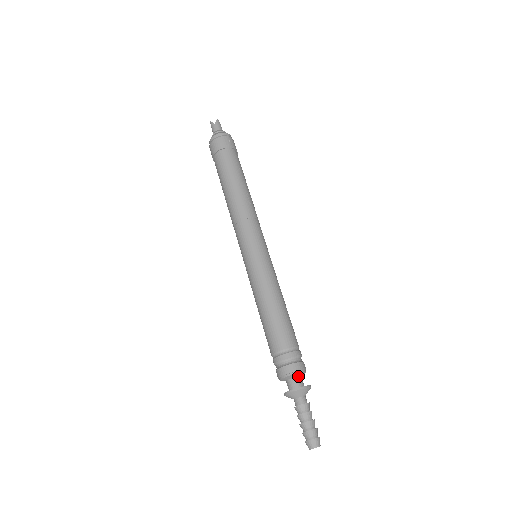
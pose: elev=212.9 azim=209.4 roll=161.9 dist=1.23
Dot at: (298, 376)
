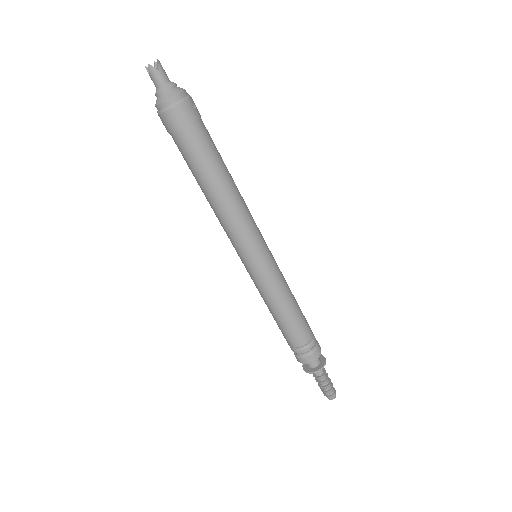
Dot at: occluded
